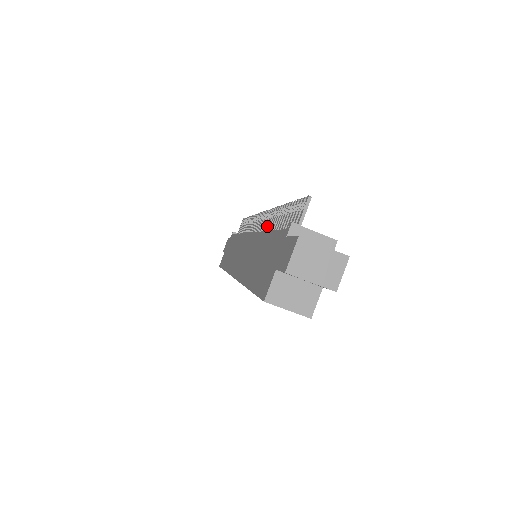
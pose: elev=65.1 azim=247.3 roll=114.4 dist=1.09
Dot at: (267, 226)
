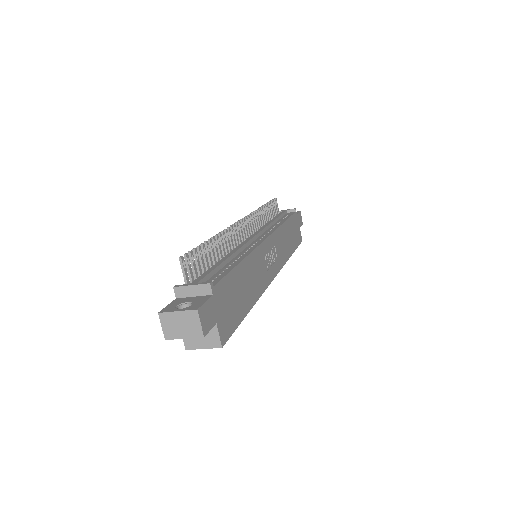
Dot at: (230, 244)
